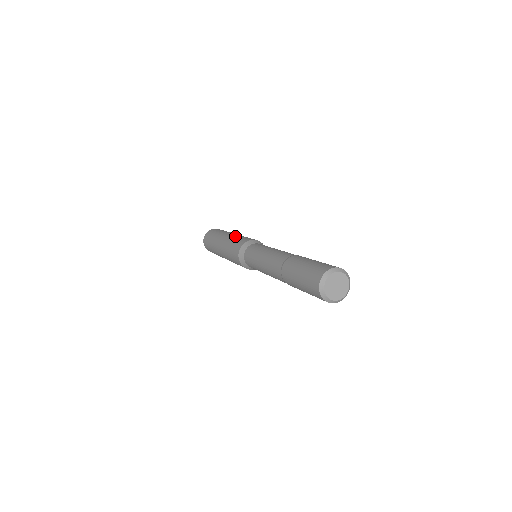
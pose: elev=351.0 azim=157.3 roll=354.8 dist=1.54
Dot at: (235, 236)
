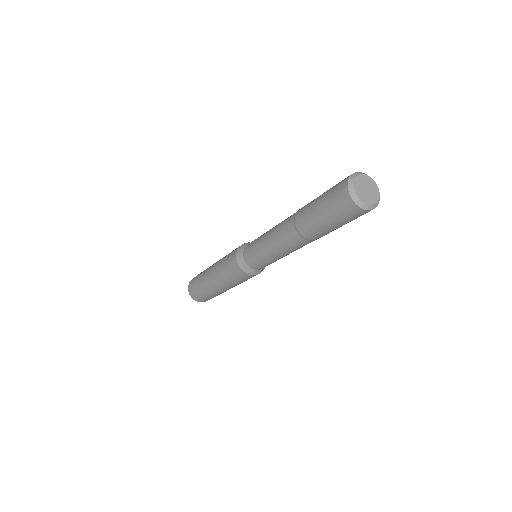
Dot at: occluded
